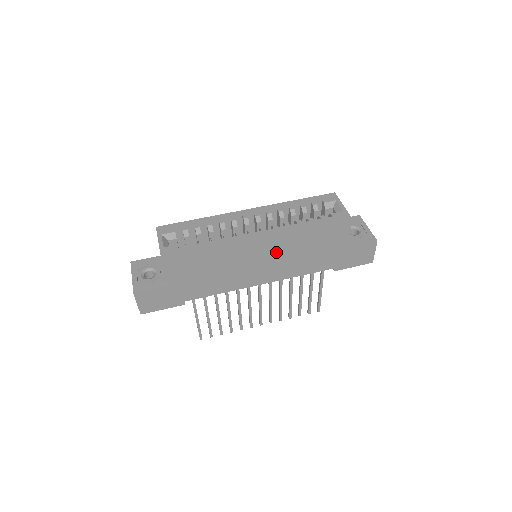
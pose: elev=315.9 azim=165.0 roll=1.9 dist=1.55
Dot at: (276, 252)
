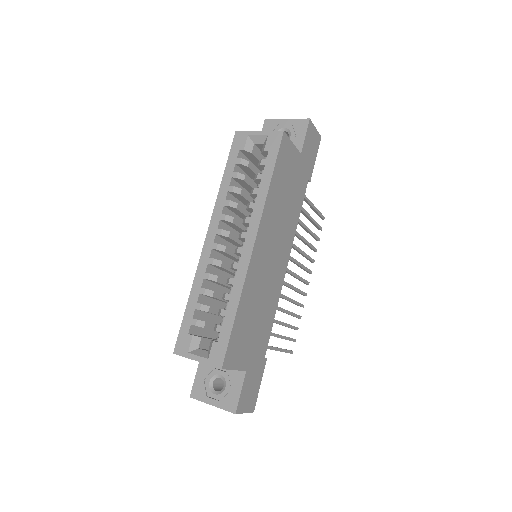
Dot at: (272, 234)
